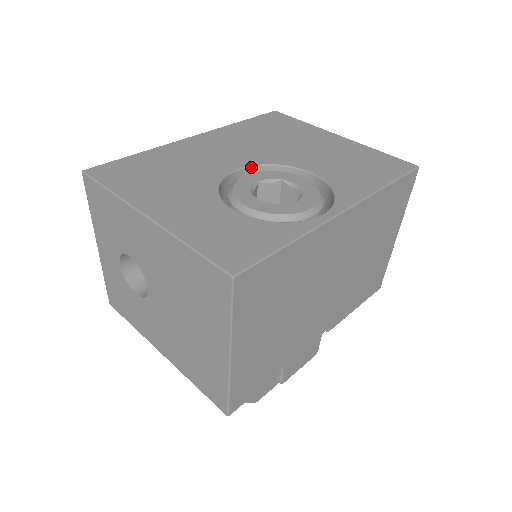
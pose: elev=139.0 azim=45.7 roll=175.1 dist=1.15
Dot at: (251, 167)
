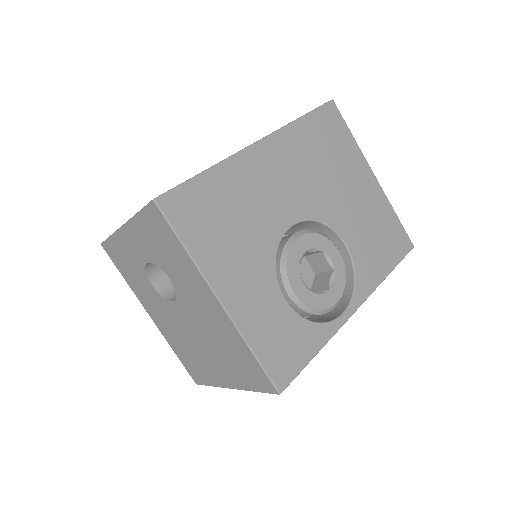
Dot at: (302, 222)
